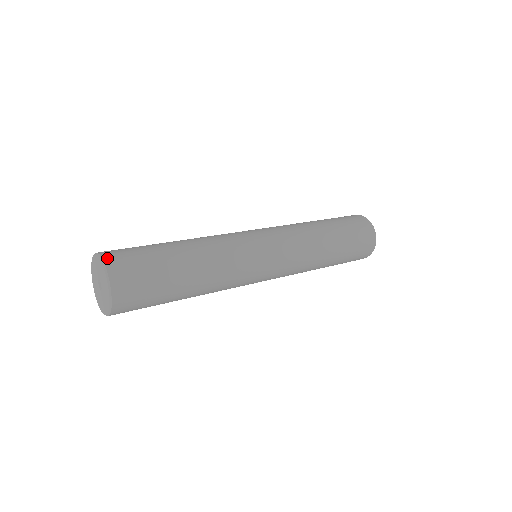
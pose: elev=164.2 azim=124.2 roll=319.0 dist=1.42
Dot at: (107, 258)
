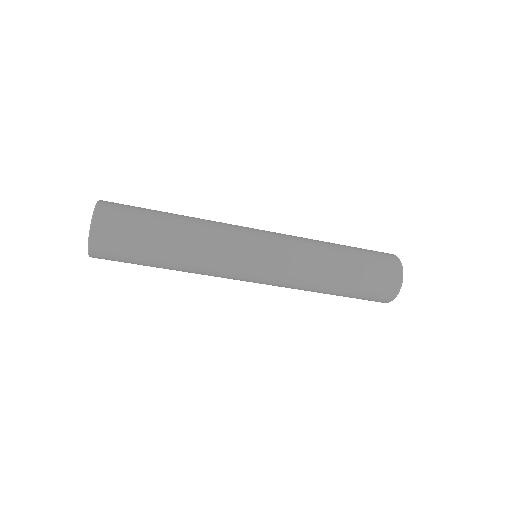
Dot at: occluded
